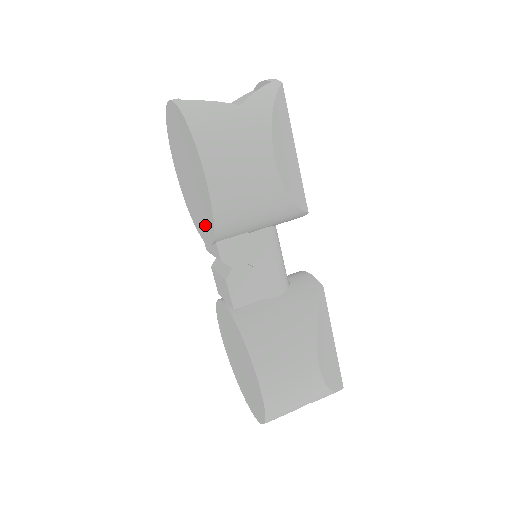
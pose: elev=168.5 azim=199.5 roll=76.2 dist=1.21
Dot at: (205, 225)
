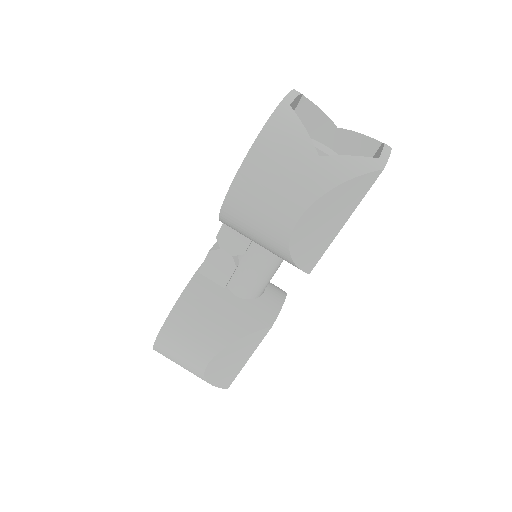
Dot at: occluded
